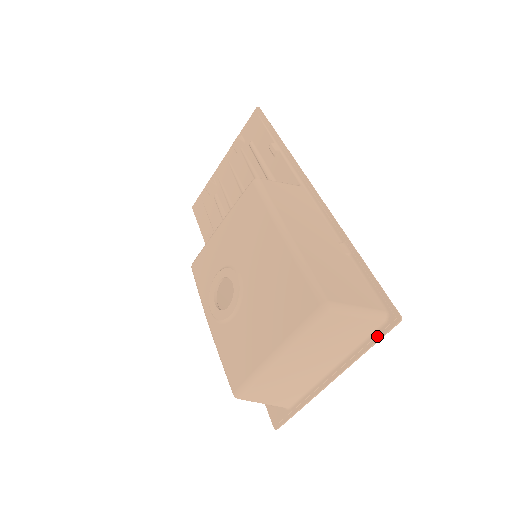
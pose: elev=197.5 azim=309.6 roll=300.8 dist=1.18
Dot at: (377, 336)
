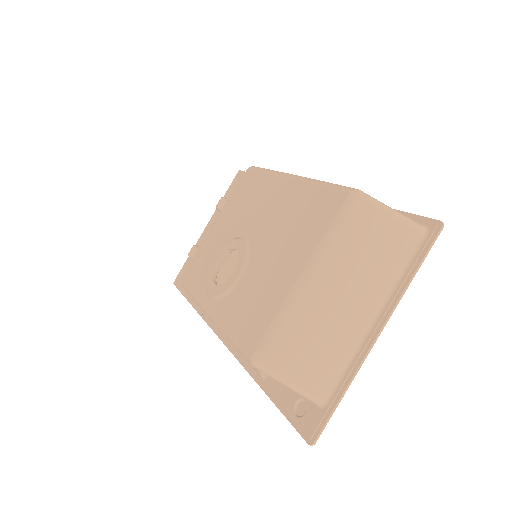
Dot at: (420, 254)
